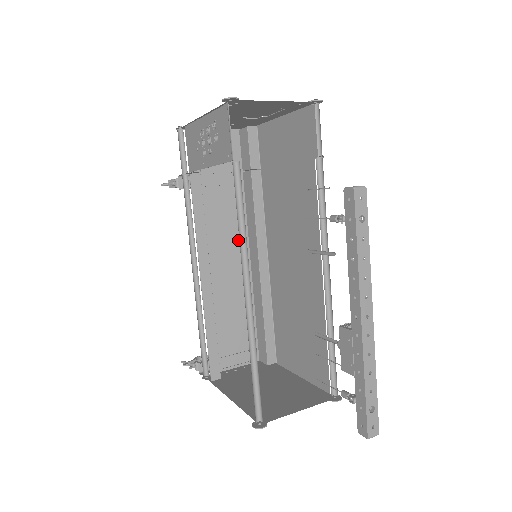
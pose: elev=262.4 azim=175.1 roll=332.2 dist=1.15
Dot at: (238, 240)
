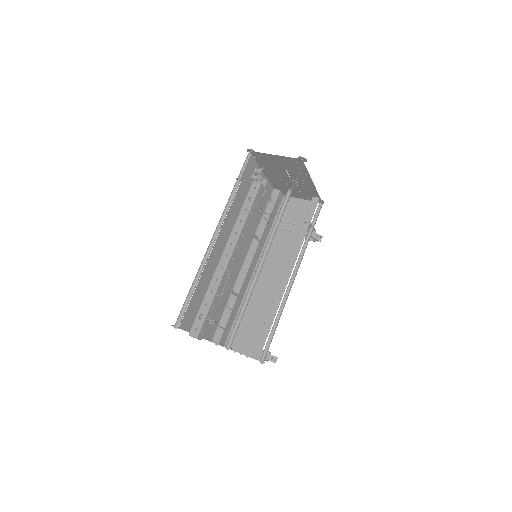
Dot at: (282, 268)
